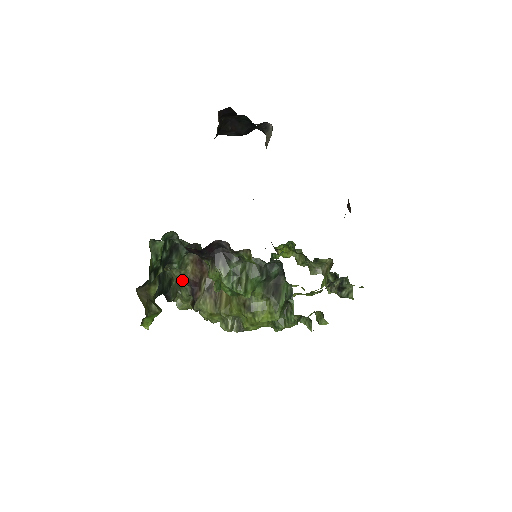
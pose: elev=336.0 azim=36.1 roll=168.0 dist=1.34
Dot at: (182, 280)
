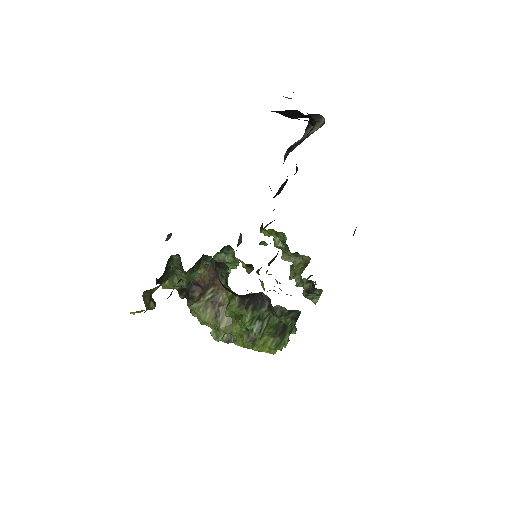
Dot at: (185, 278)
